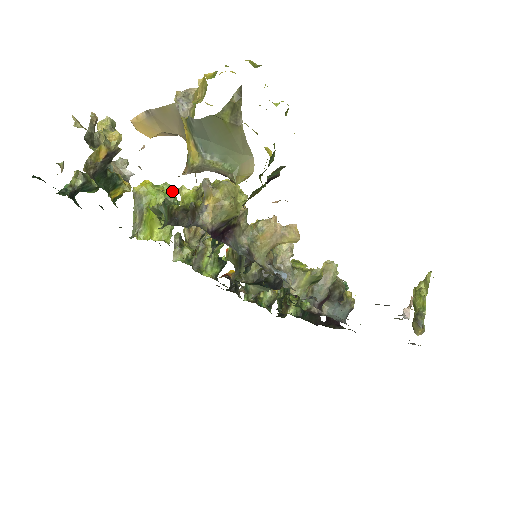
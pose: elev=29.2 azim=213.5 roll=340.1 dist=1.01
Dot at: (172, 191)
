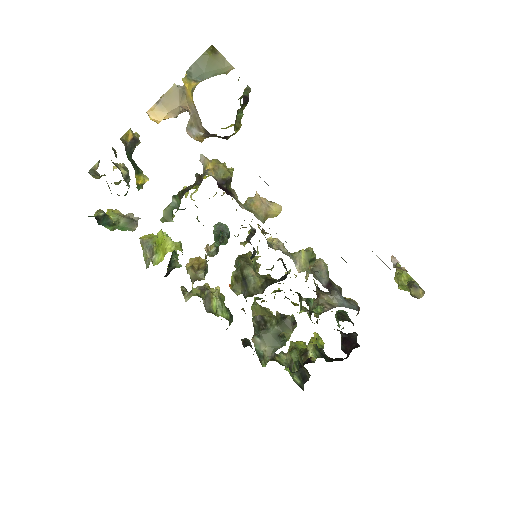
Dot at: occluded
